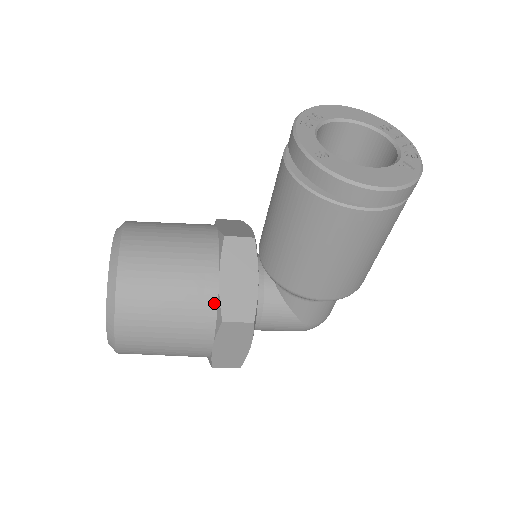
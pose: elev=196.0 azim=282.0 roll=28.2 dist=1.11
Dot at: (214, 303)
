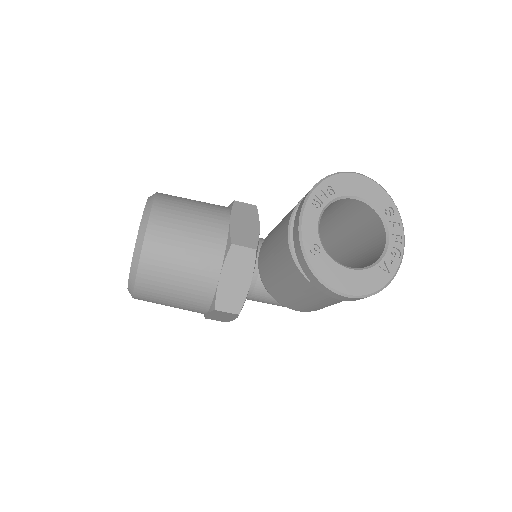
Dot at: (212, 294)
